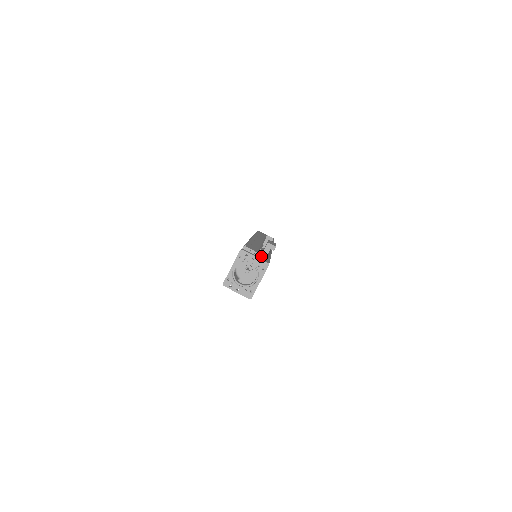
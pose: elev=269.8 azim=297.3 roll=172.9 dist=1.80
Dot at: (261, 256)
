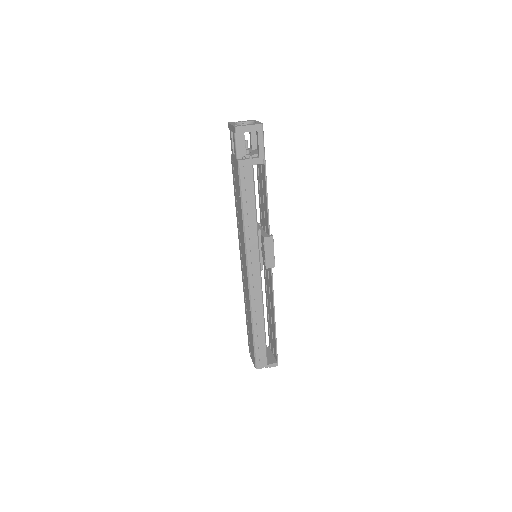
Dot at: occluded
